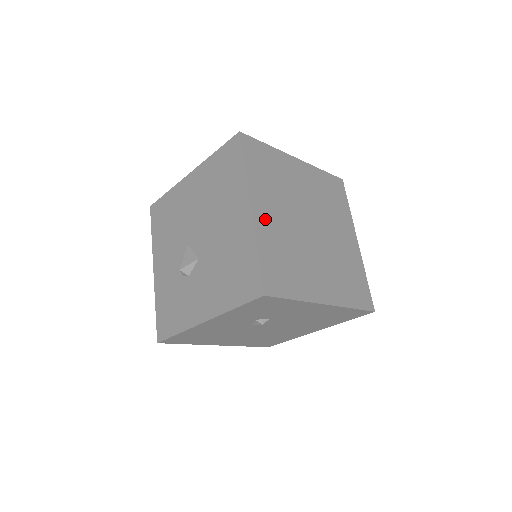
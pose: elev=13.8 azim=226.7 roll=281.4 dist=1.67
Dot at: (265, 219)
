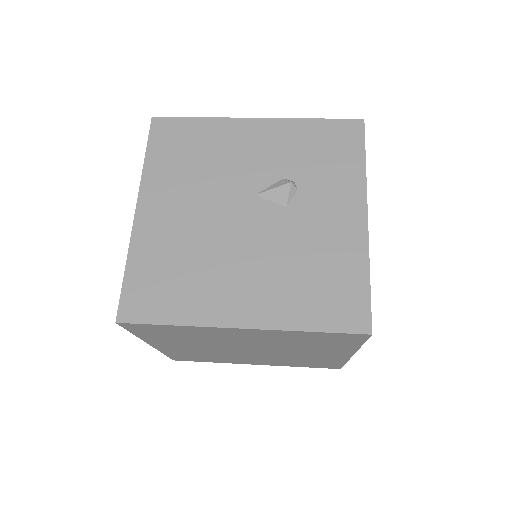
Dot at: (172, 348)
